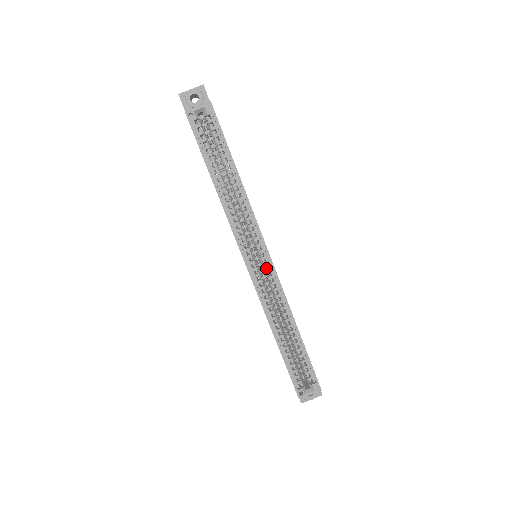
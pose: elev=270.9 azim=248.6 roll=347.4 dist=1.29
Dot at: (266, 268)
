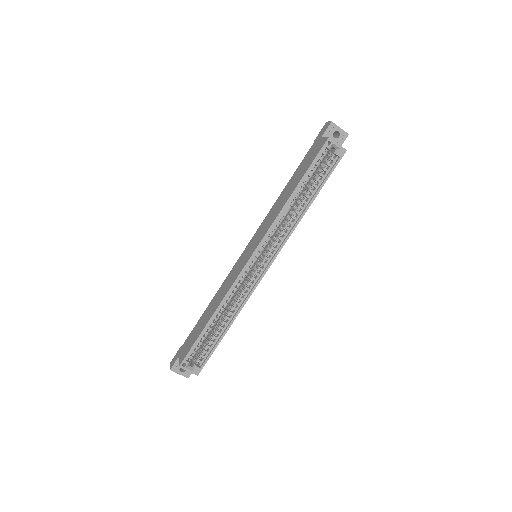
Dot at: (258, 271)
